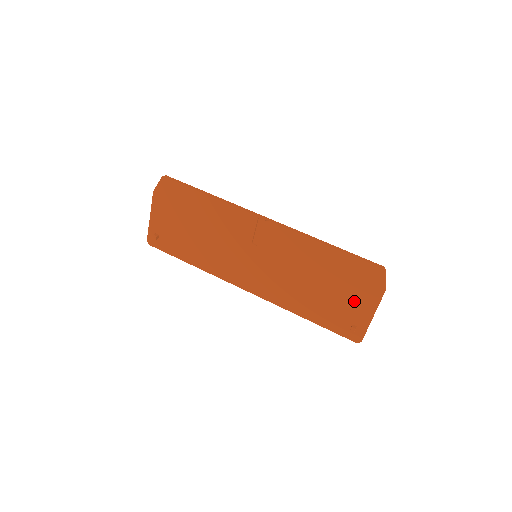
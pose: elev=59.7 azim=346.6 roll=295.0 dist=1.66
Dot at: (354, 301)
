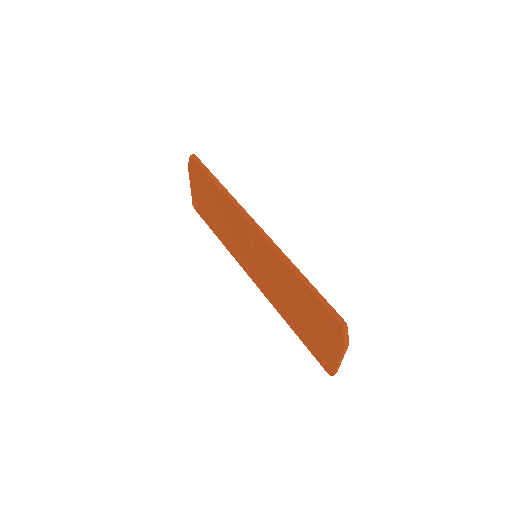
Dot at: (323, 339)
